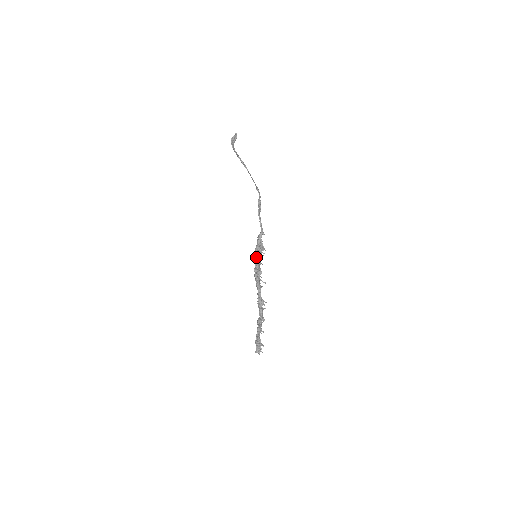
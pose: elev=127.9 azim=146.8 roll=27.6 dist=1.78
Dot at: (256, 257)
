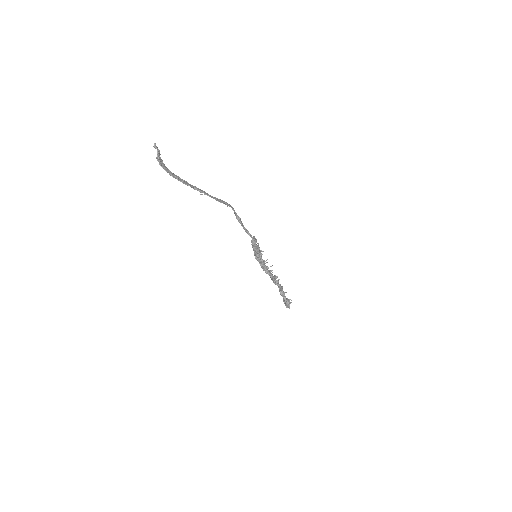
Dot at: (259, 260)
